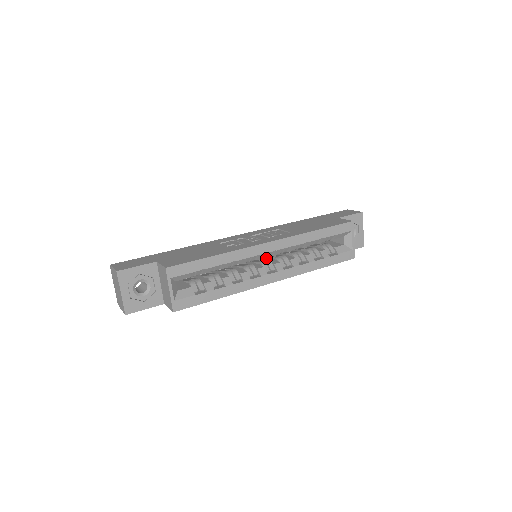
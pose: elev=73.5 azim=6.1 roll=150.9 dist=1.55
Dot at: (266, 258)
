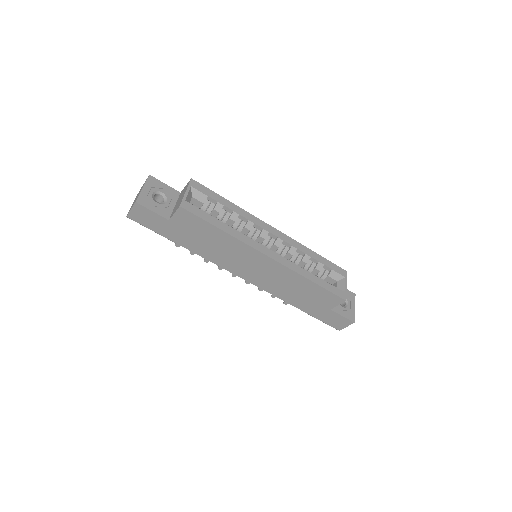
Dot at: occluded
